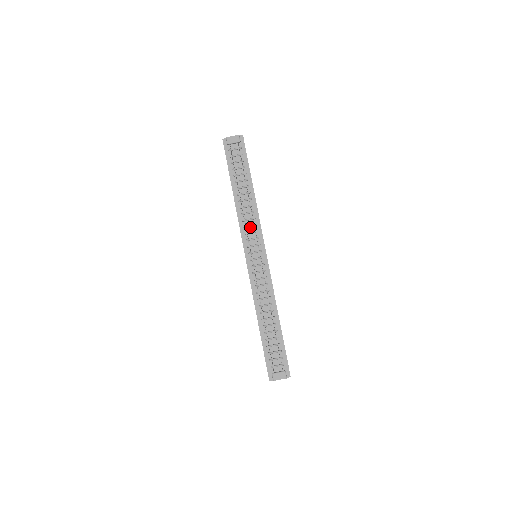
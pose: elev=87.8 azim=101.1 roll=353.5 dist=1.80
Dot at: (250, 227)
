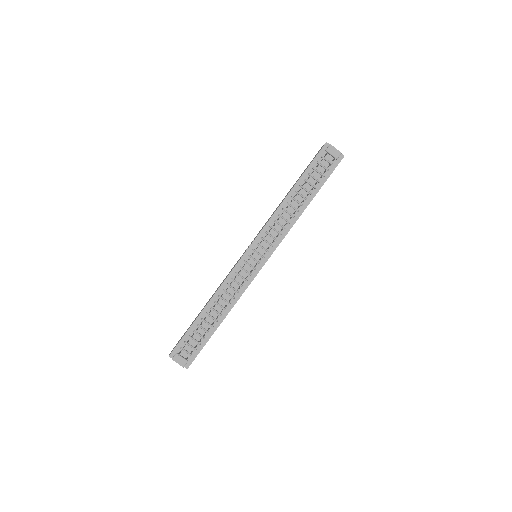
Dot at: (275, 231)
